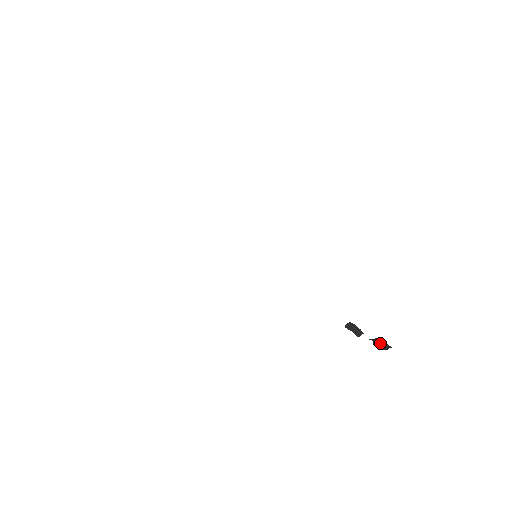
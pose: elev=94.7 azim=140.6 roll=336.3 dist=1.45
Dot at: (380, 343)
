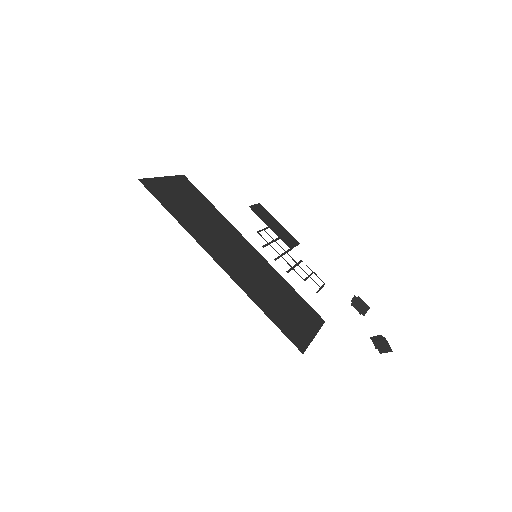
Dot at: (381, 346)
